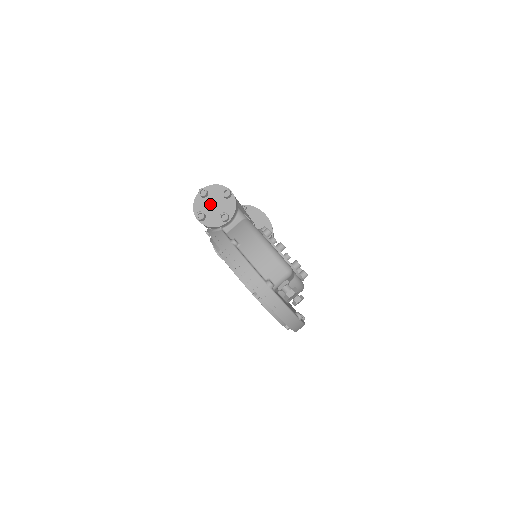
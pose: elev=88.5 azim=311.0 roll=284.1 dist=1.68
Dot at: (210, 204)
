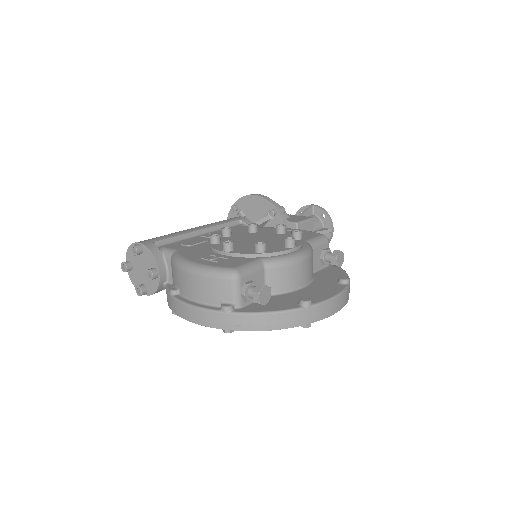
Dot at: (139, 271)
